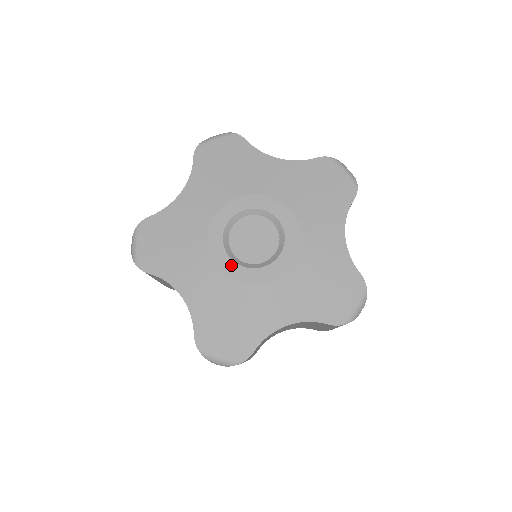
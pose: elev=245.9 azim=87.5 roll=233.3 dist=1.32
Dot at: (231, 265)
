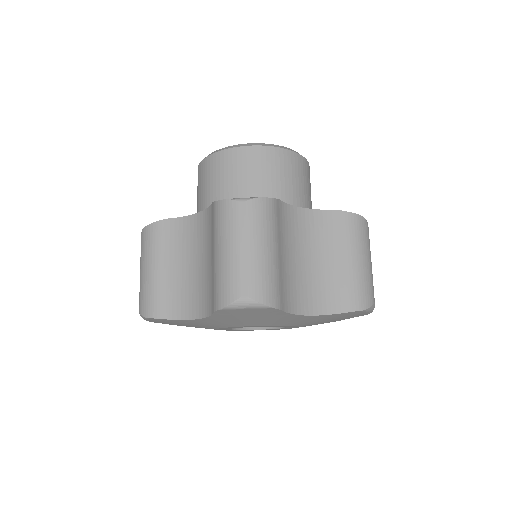
Dot at: occluded
